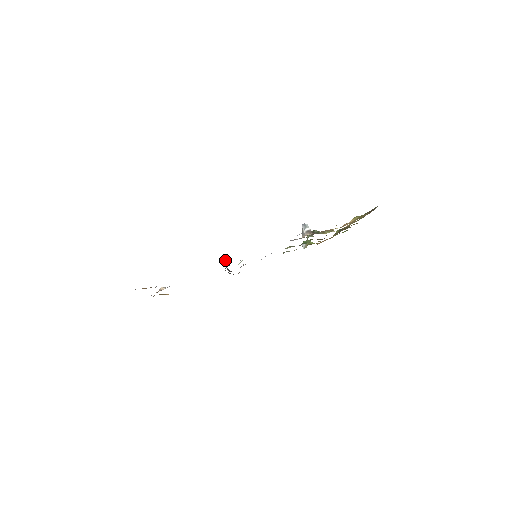
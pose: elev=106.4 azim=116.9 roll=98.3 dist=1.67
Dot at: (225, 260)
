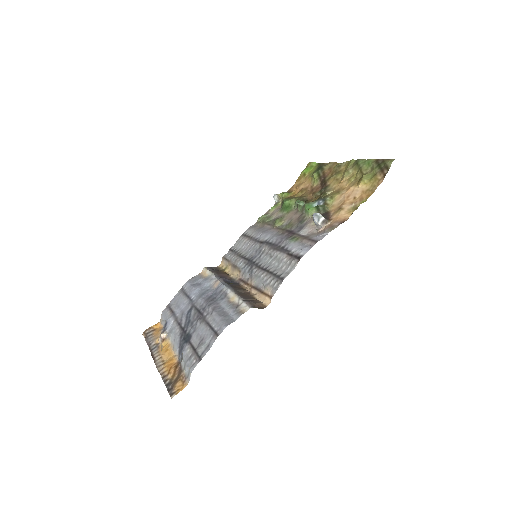
Dot at: (257, 306)
